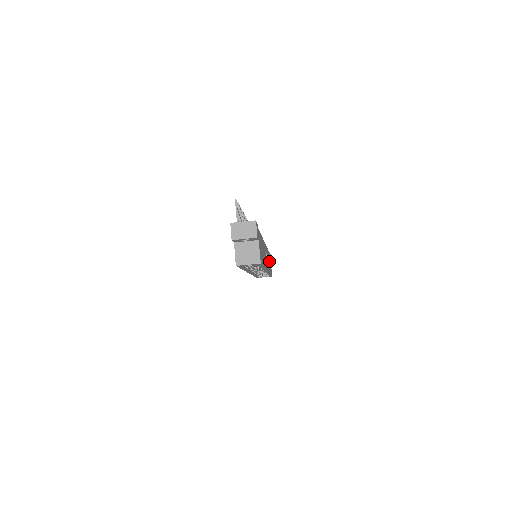
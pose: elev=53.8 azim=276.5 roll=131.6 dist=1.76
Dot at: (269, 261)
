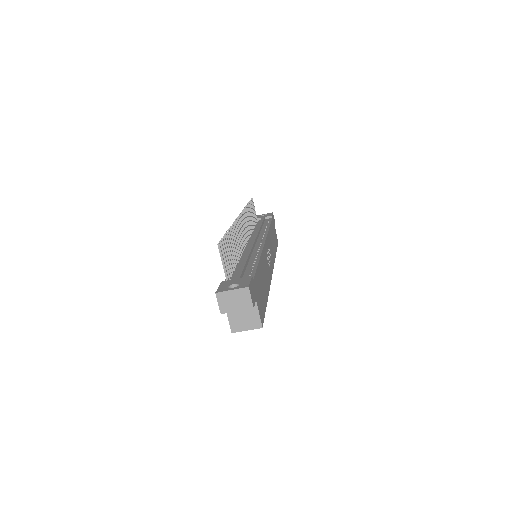
Dot at: occluded
